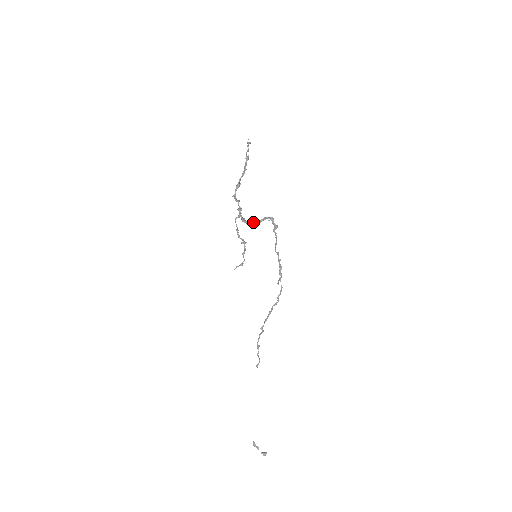
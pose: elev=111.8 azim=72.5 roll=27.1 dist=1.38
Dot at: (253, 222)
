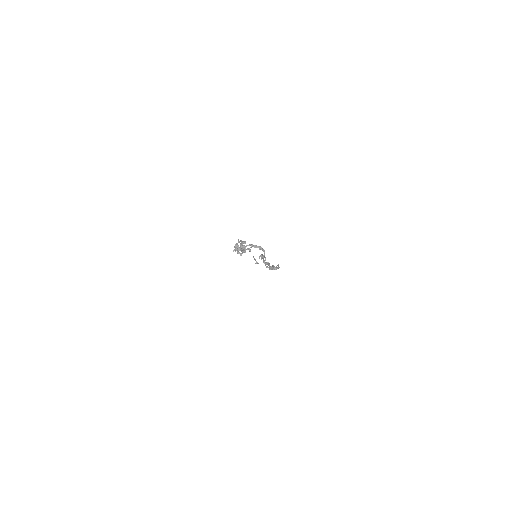
Dot at: (262, 249)
